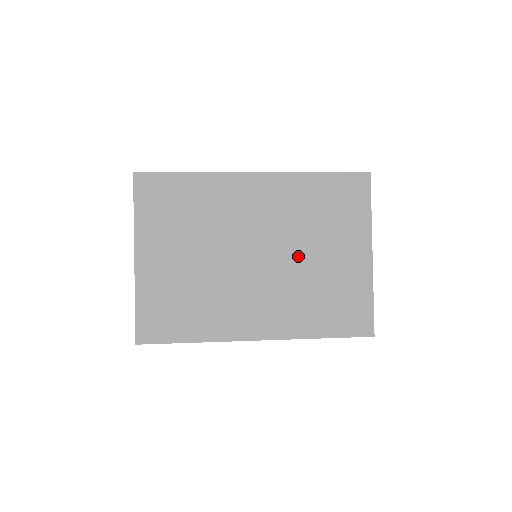
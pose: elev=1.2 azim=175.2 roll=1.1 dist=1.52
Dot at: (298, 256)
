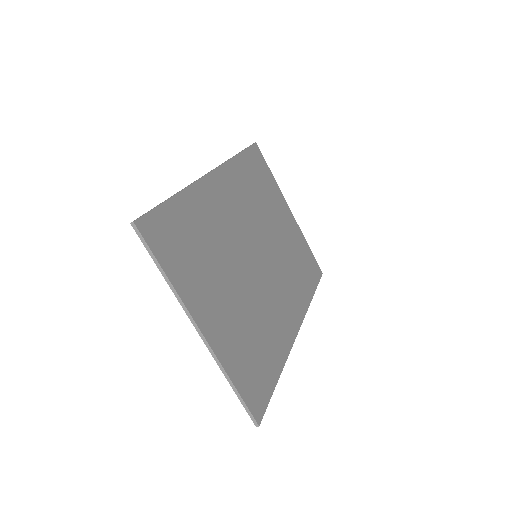
Dot at: (271, 238)
